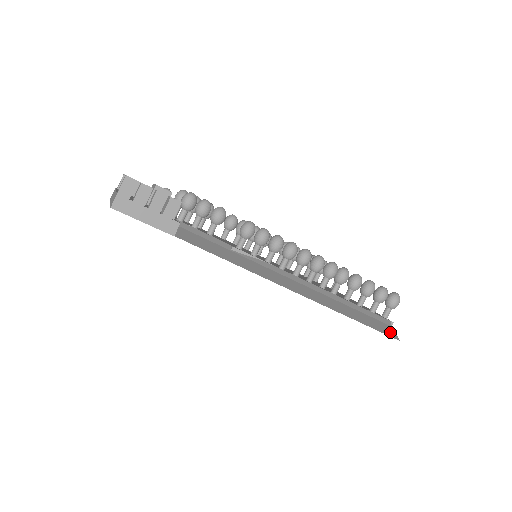
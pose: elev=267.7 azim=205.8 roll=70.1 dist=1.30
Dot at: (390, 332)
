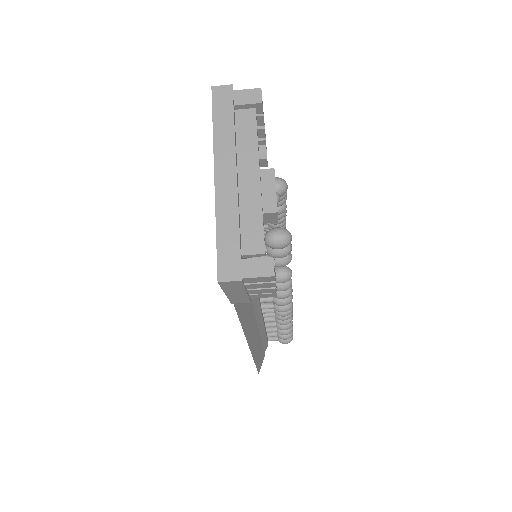
Dot at: (261, 365)
